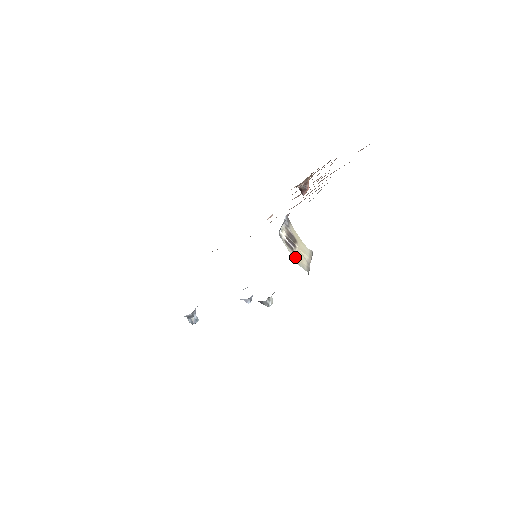
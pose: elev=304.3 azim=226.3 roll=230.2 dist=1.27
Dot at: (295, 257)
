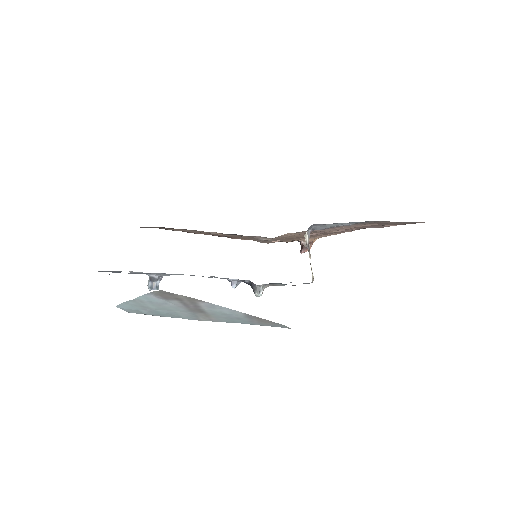
Dot at: occluded
